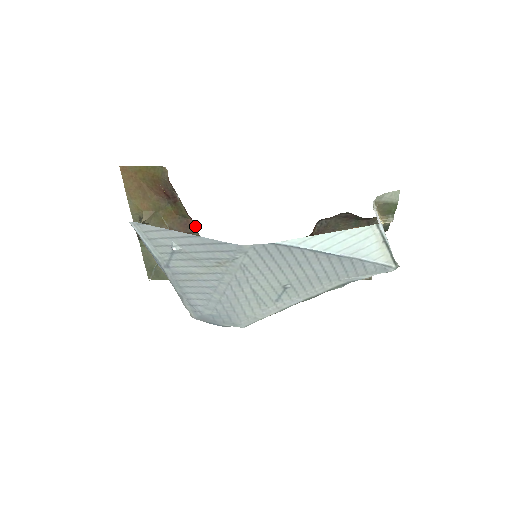
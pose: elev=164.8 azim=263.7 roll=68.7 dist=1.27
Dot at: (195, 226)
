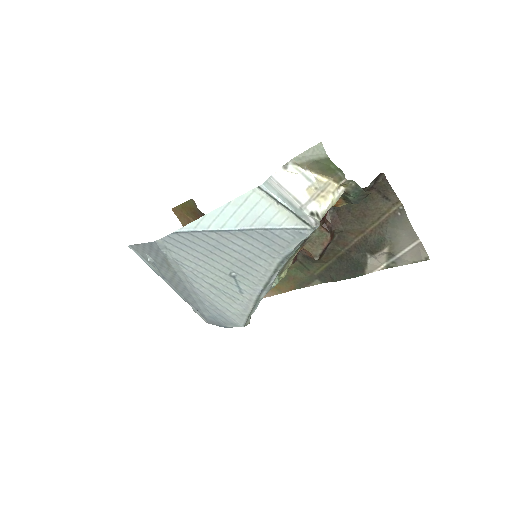
Dot at: occluded
